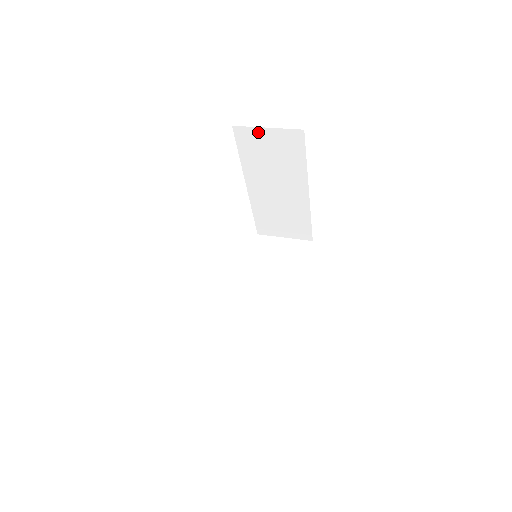
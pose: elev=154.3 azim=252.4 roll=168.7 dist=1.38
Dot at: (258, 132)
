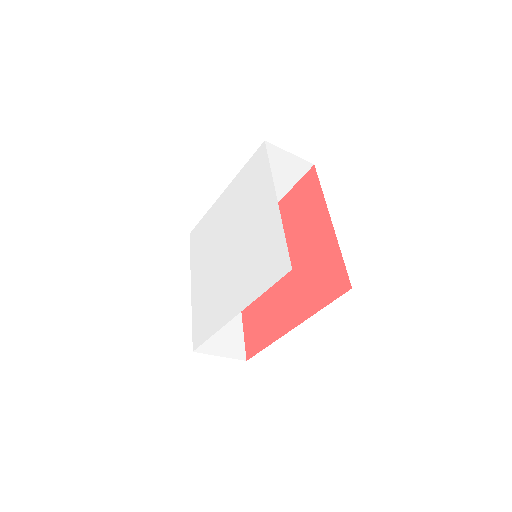
Dot at: occluded
